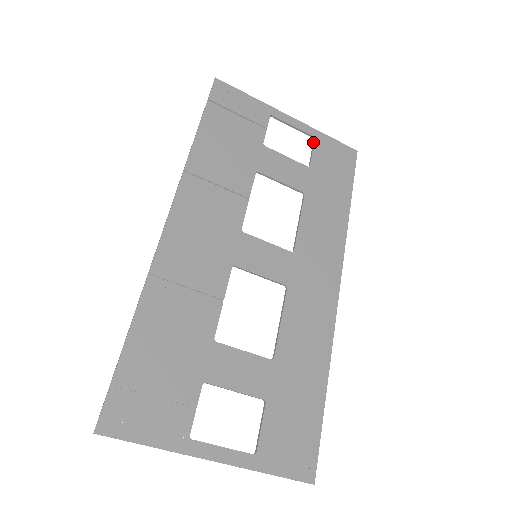
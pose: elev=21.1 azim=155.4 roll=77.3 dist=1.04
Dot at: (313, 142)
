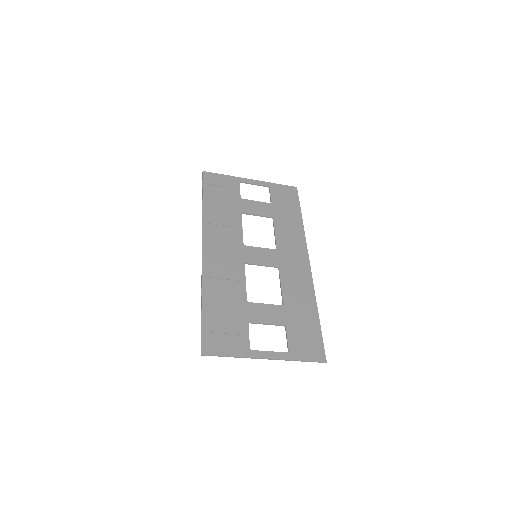
Dot at: (269, 189)
